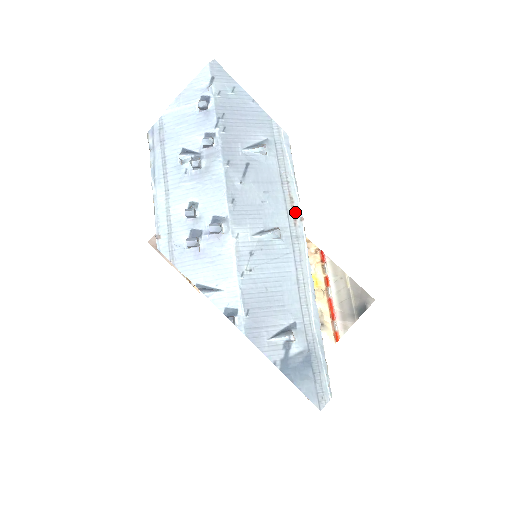
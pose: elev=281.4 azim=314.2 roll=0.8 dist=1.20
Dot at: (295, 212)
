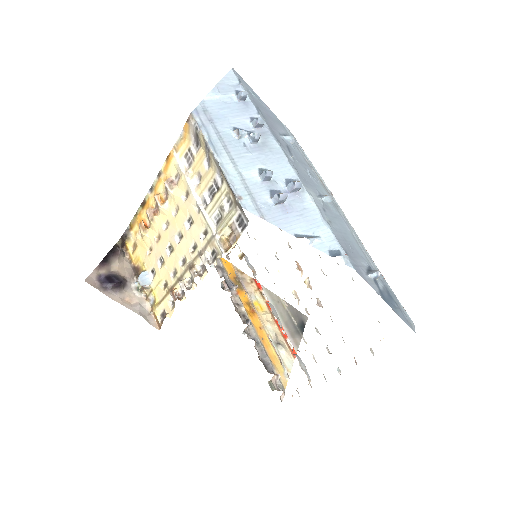
Dot at: (326, 188)
